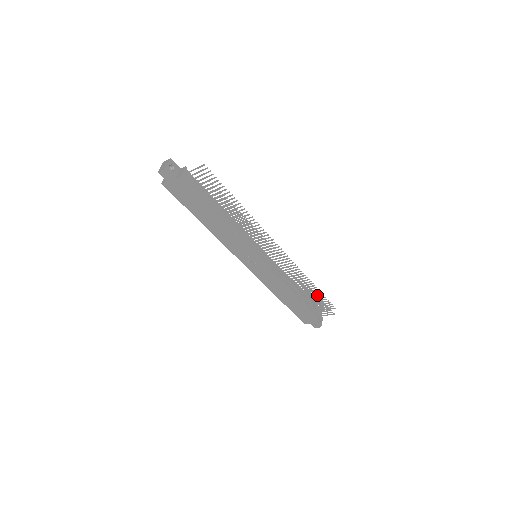
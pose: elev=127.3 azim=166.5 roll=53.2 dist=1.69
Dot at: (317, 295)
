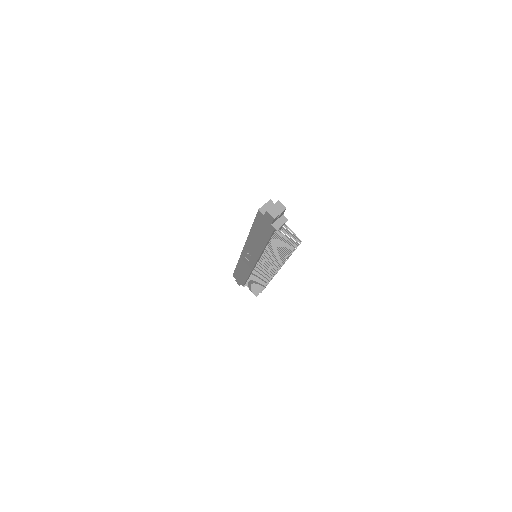
Dot at: occluded
